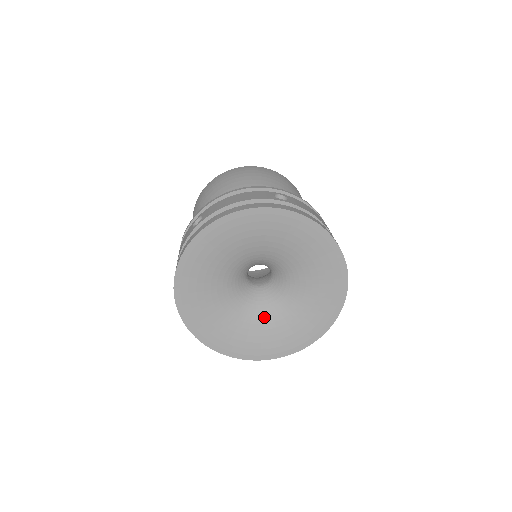
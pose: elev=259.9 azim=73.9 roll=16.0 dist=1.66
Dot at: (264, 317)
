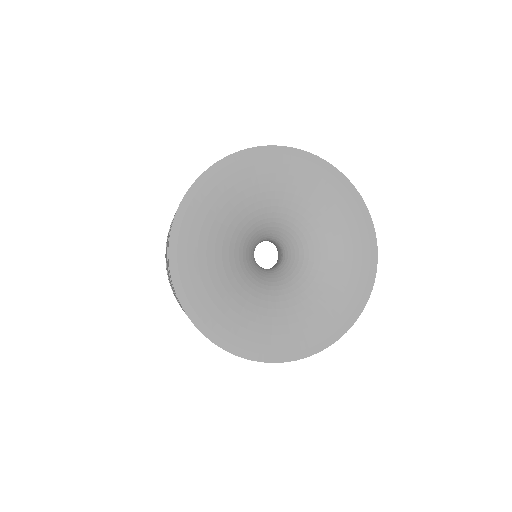
Dot at: (300, 292)
